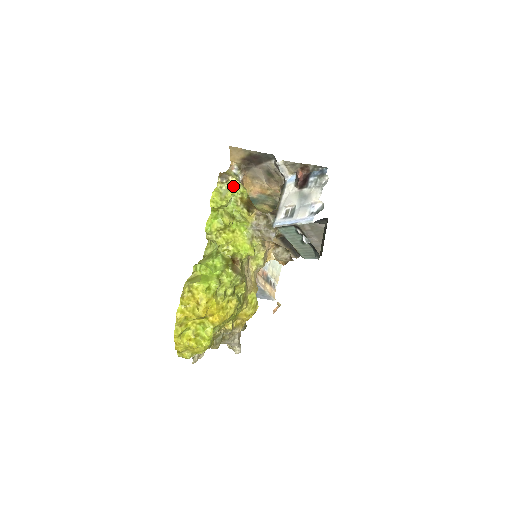
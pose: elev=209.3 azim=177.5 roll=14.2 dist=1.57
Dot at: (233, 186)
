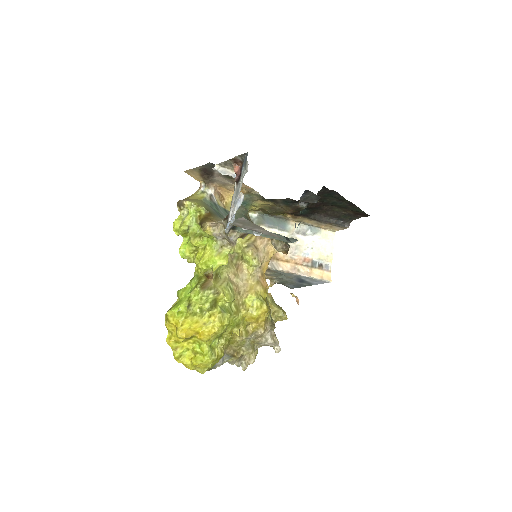
Dot at: (189, 209)
